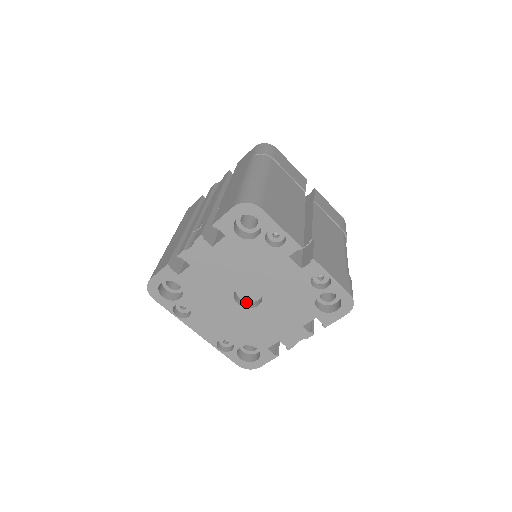
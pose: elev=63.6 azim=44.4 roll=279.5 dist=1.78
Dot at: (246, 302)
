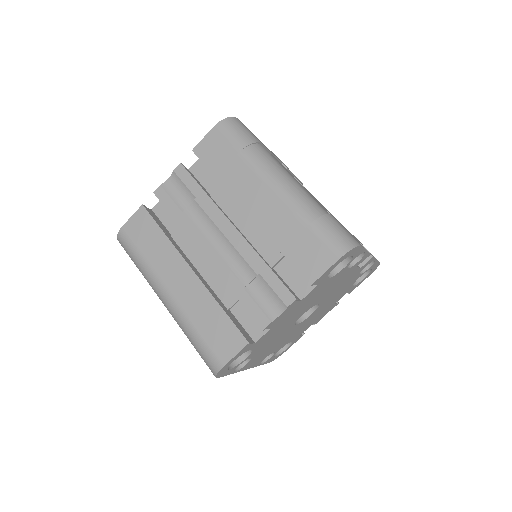
Dot at: occluded
